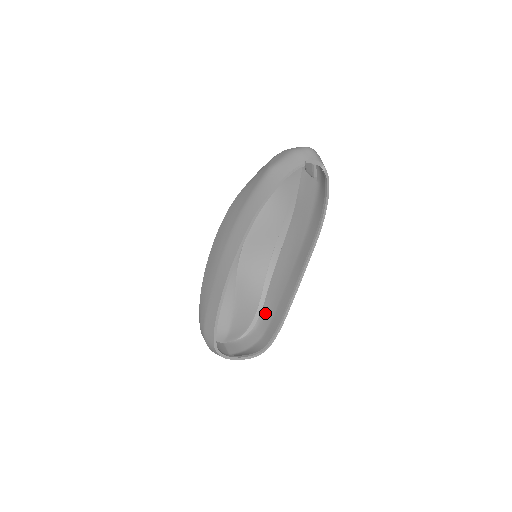
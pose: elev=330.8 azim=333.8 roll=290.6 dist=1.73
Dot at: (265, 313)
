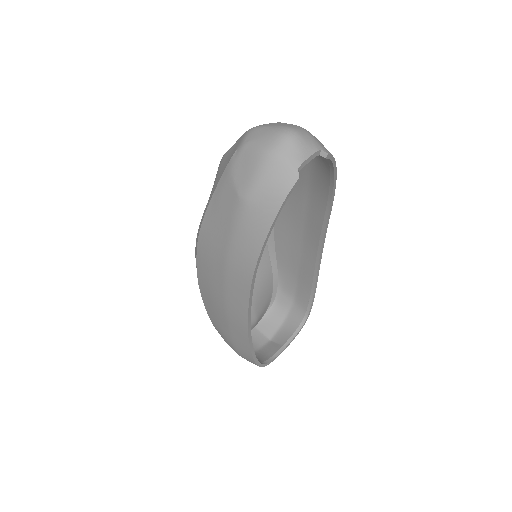
Dot at: (284, 277)
